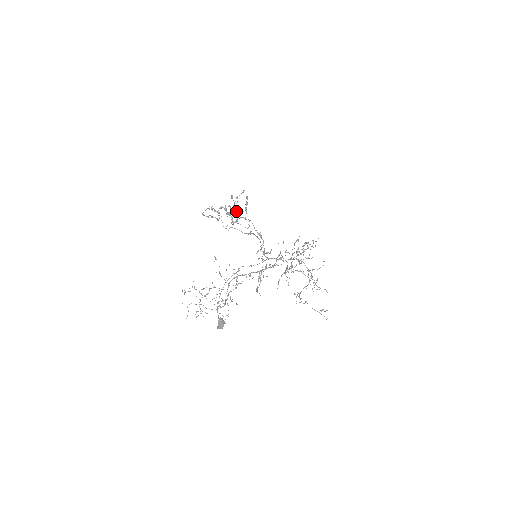
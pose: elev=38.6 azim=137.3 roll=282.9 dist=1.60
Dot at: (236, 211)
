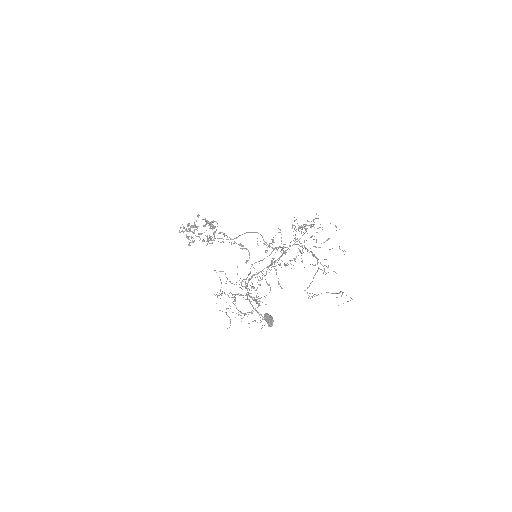
Dot at: (212, 222)
